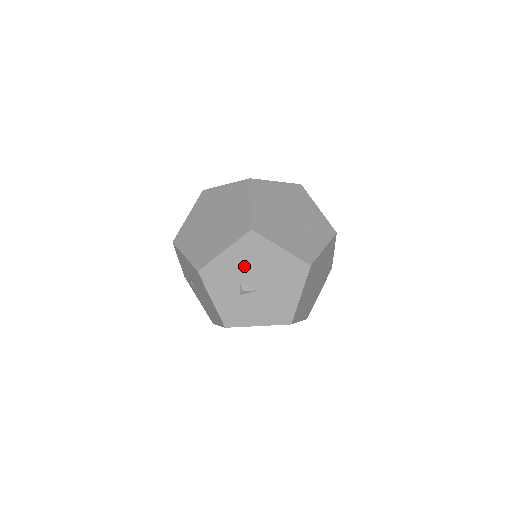
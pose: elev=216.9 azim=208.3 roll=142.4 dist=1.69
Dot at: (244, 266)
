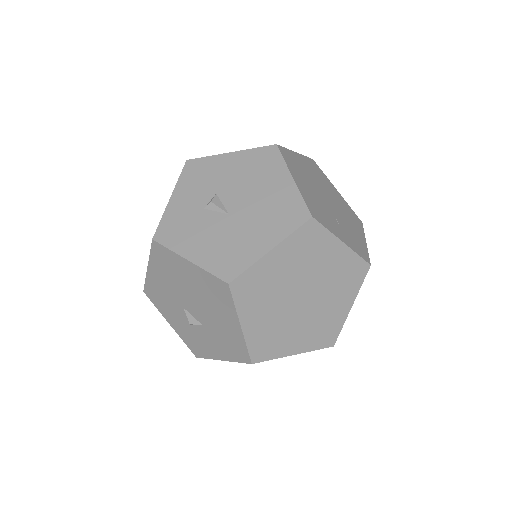
Dot at: (236, 178)
